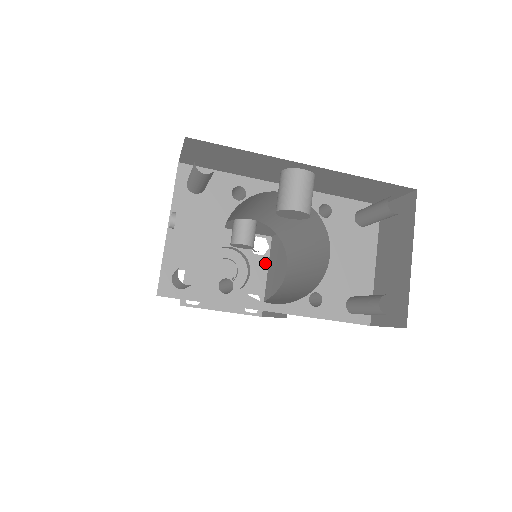
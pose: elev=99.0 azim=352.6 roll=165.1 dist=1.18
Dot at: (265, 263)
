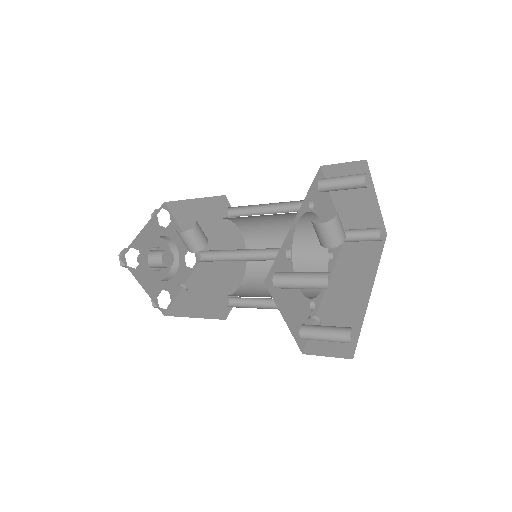
Dot at: (175, 225)
